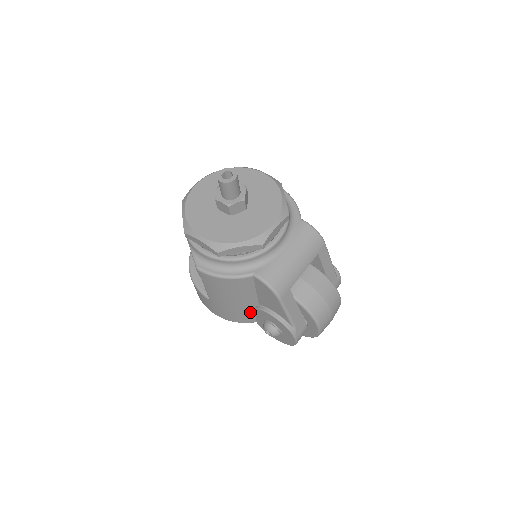
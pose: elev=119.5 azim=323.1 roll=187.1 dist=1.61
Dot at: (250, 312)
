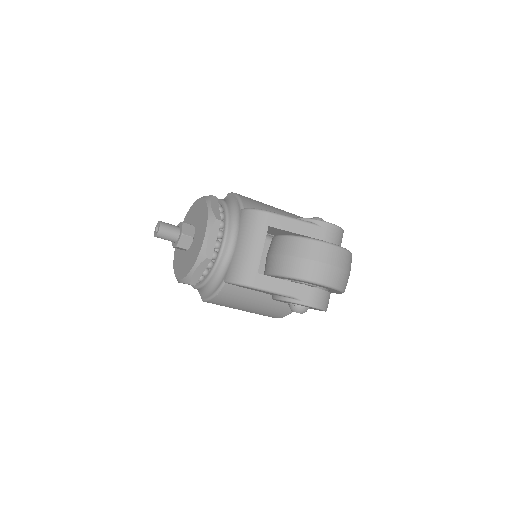
Dot at: (277, 304)
